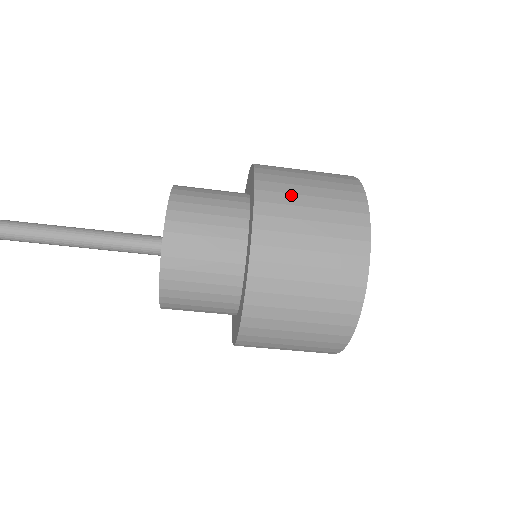
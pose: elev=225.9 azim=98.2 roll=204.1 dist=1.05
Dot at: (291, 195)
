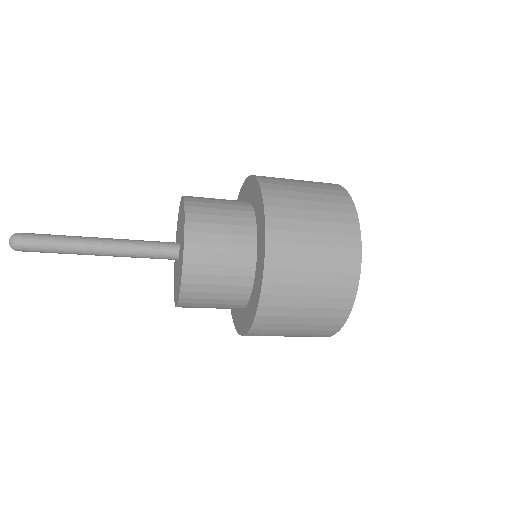
Dot at: (285, 181)
